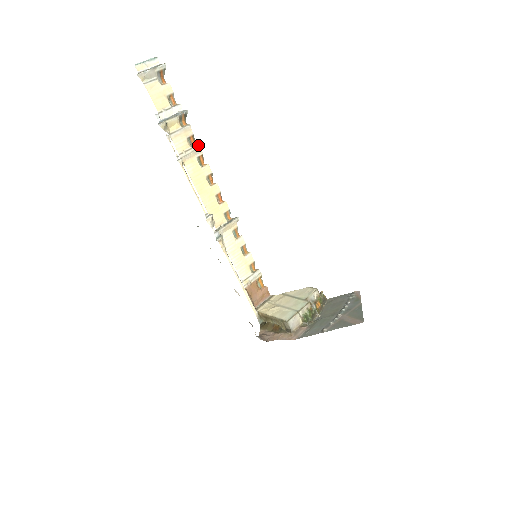
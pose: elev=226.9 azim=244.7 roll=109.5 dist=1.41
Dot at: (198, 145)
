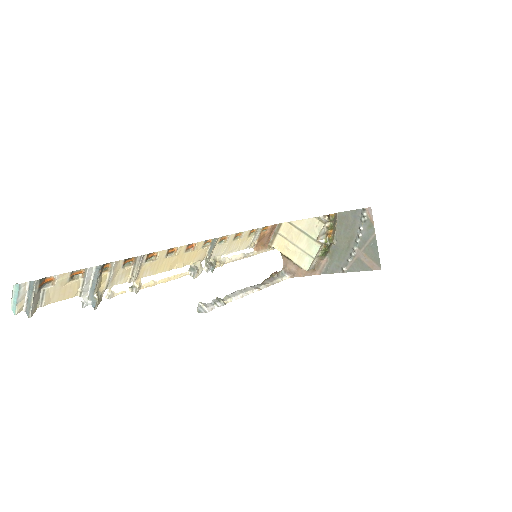
Dot at: (137, 258)
